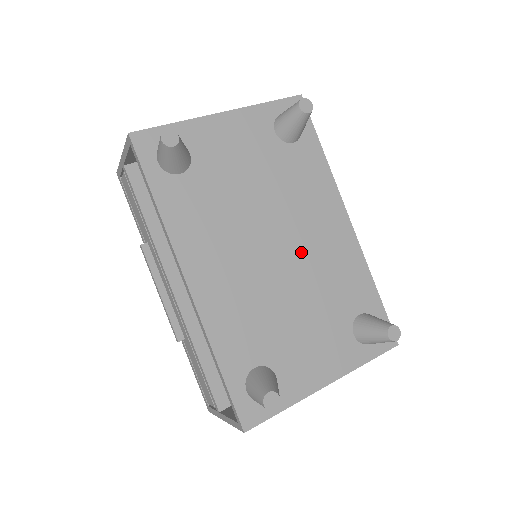
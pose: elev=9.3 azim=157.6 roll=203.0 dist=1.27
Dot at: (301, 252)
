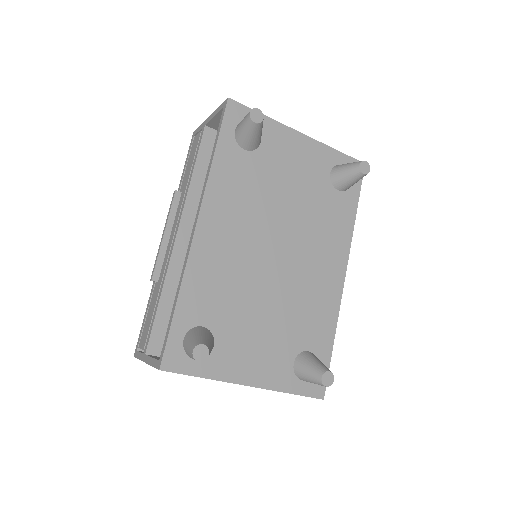
Dot at: (294, 269)
